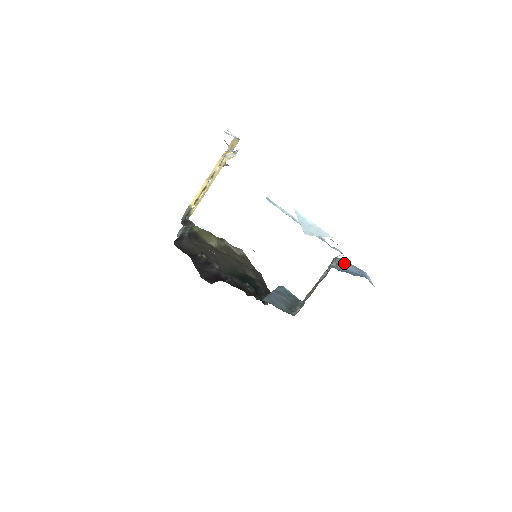
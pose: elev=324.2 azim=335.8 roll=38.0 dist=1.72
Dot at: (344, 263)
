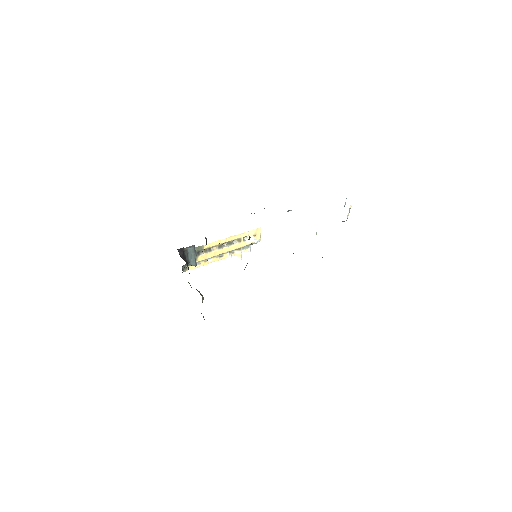
Dot at: occluded
